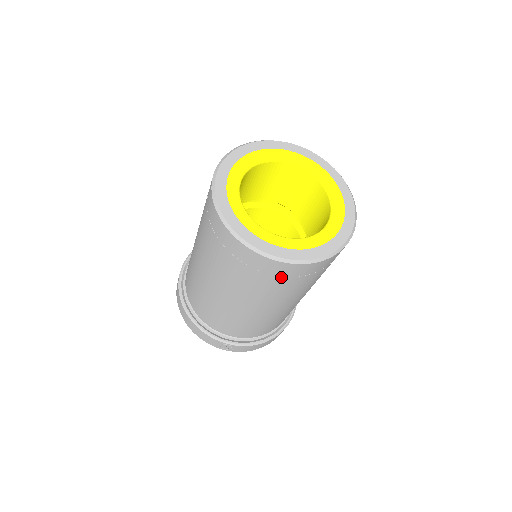
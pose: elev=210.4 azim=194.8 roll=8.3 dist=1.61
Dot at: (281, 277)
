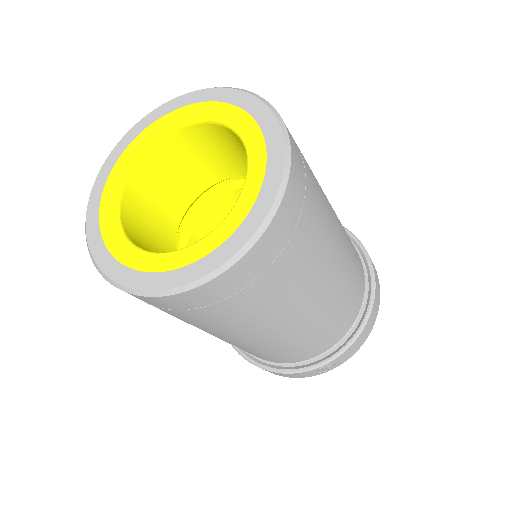
Dot at: (246, 288)
